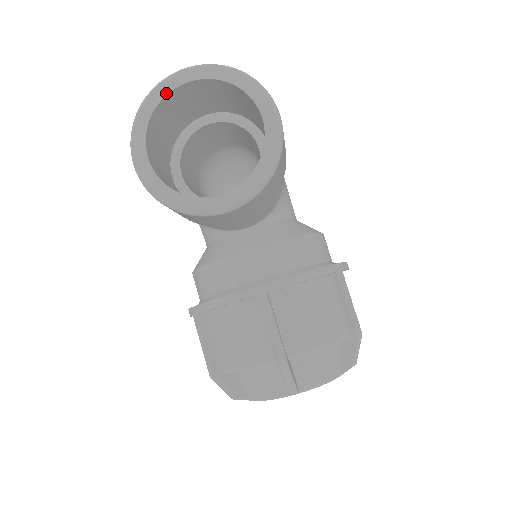
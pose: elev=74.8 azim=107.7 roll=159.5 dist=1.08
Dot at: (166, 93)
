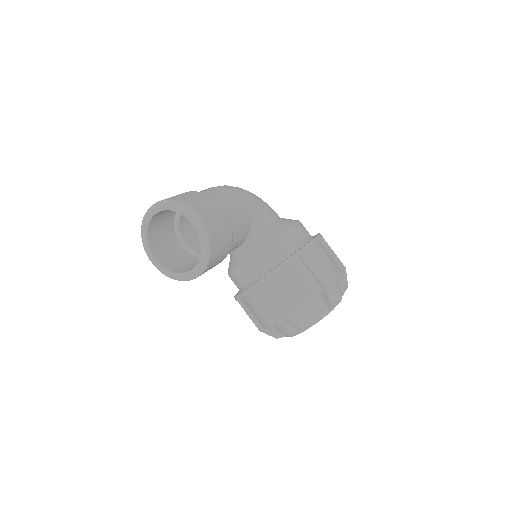
Dot at: (148, 225)
